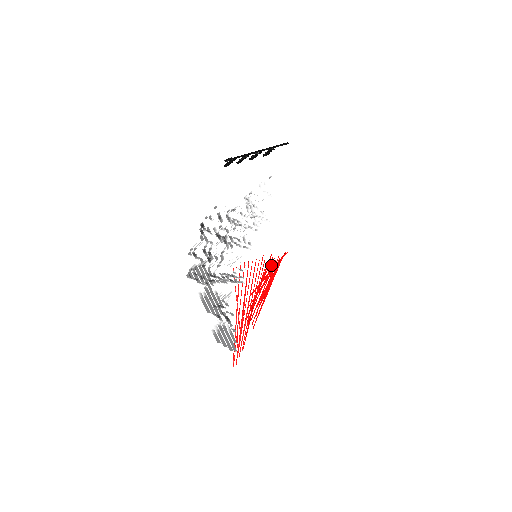
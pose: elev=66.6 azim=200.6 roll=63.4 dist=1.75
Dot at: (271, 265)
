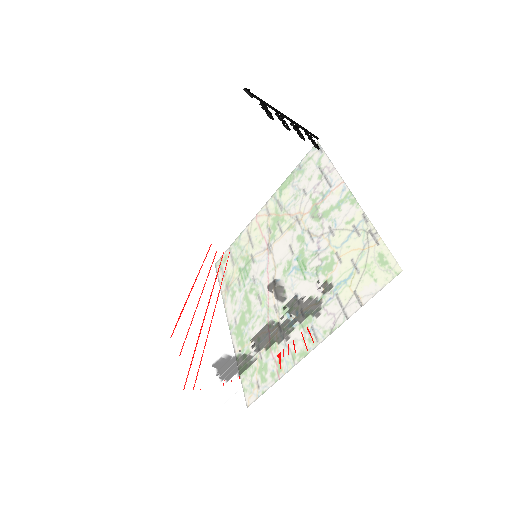
Dot at: occluded
